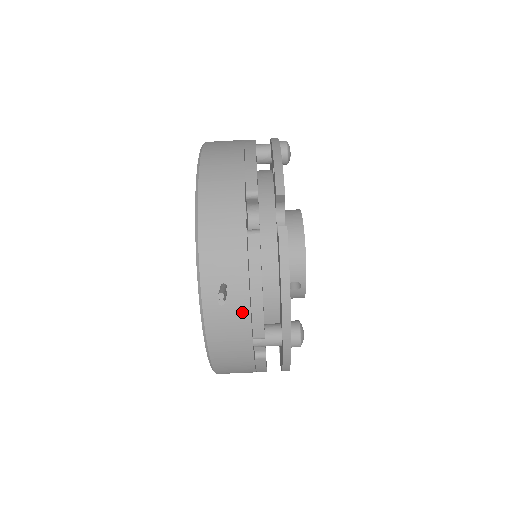
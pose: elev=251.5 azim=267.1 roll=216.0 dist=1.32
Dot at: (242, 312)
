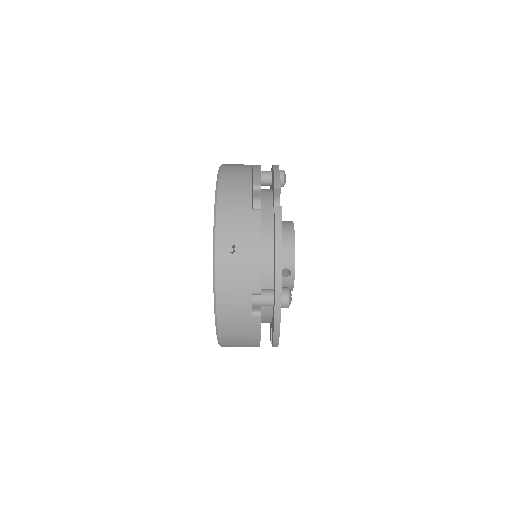
Dot at: (245, 268)
